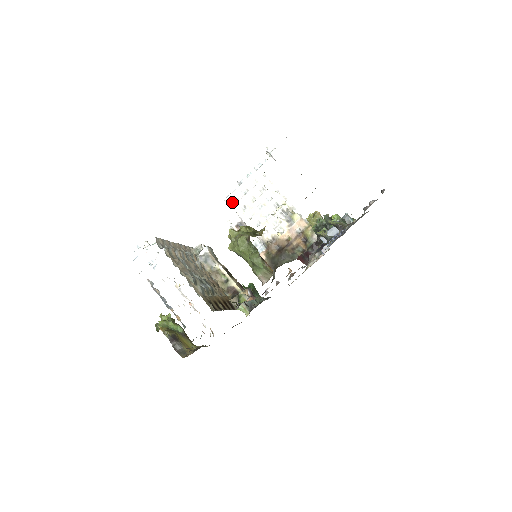
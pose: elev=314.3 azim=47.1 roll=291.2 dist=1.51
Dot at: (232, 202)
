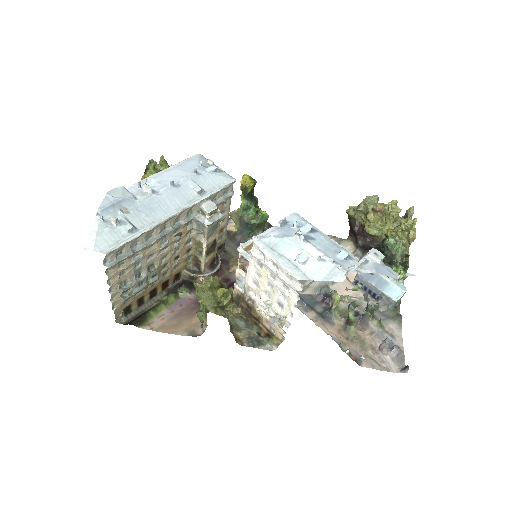
Dot at: (256, 249)
